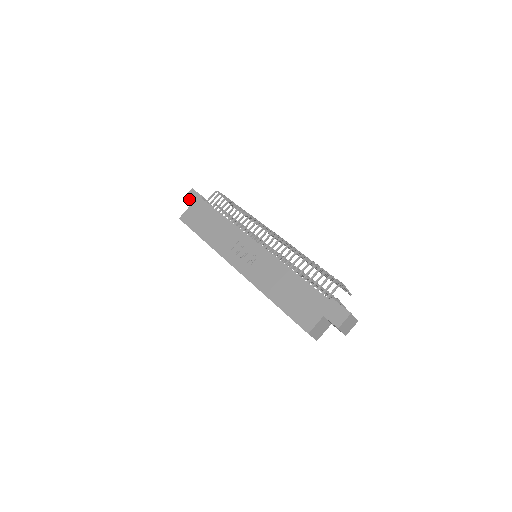
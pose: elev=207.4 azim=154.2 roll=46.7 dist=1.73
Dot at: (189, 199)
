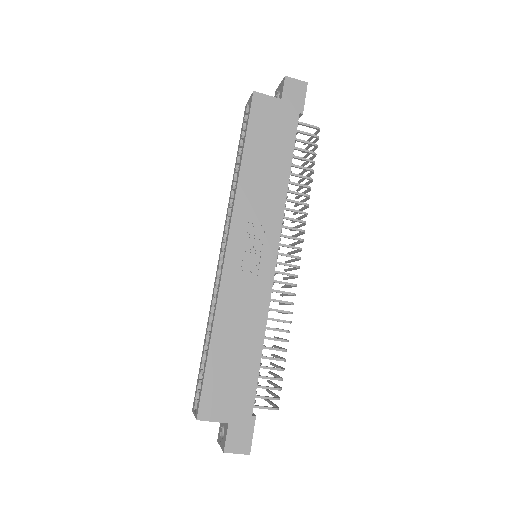
Dot at: (290, 89)
